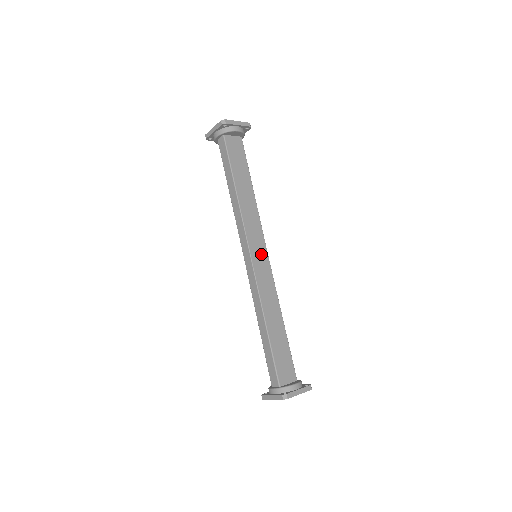
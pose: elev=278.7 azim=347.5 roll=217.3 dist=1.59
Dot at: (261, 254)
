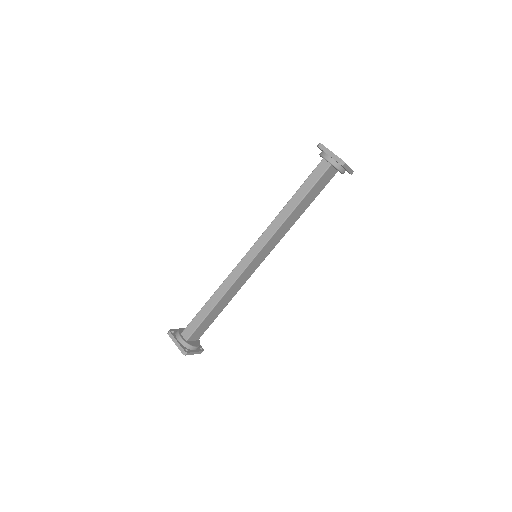
Dot at: (260, 259)
